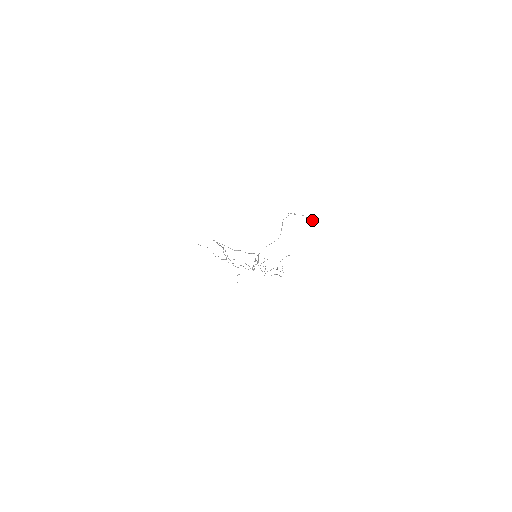
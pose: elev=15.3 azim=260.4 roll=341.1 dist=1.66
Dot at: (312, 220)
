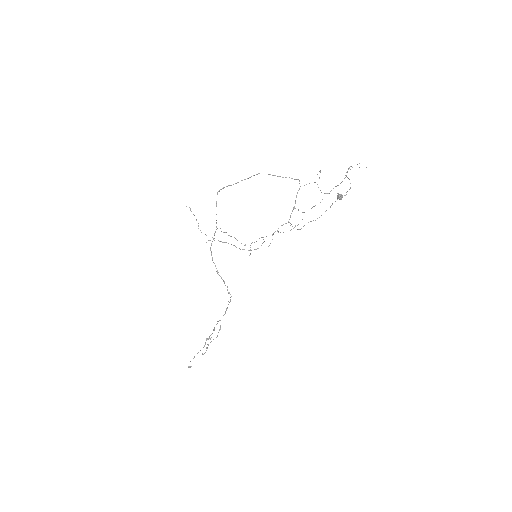
Dot at: occluded
